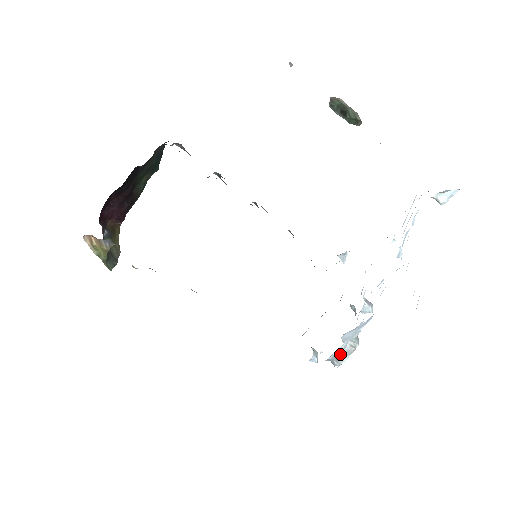
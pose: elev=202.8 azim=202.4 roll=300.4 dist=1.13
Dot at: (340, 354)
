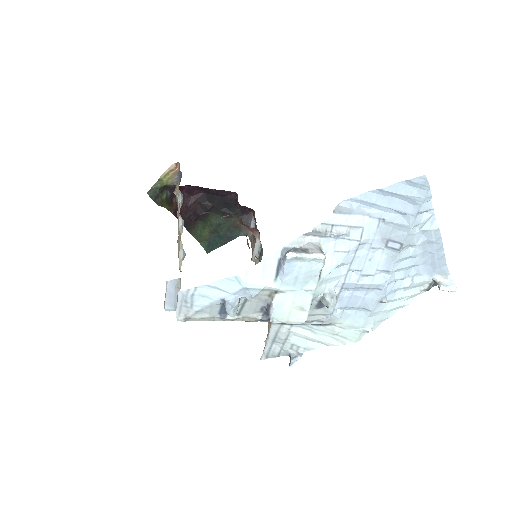
Dot at: (303, 250)
